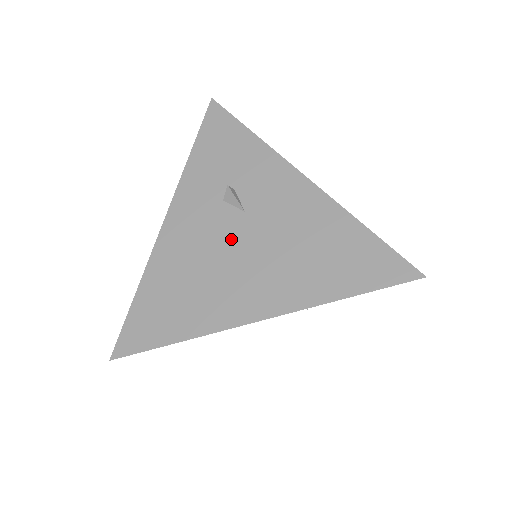
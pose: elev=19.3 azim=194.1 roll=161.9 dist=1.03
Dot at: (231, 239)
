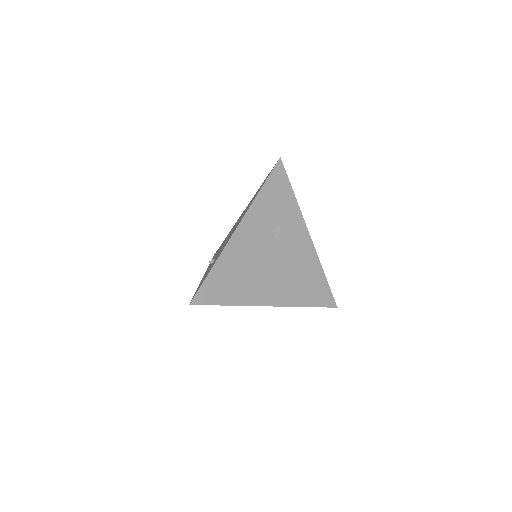
Dot at: (269, 256)
